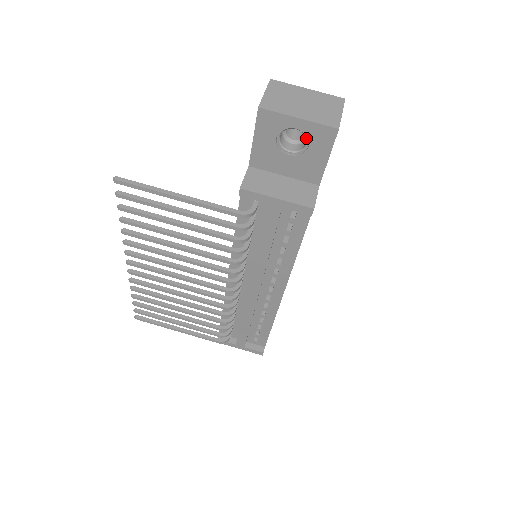
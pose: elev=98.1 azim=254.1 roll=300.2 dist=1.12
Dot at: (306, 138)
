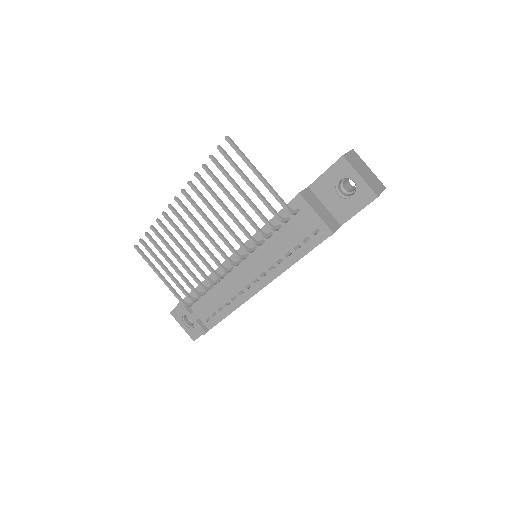
Dot at: (355, 191)
